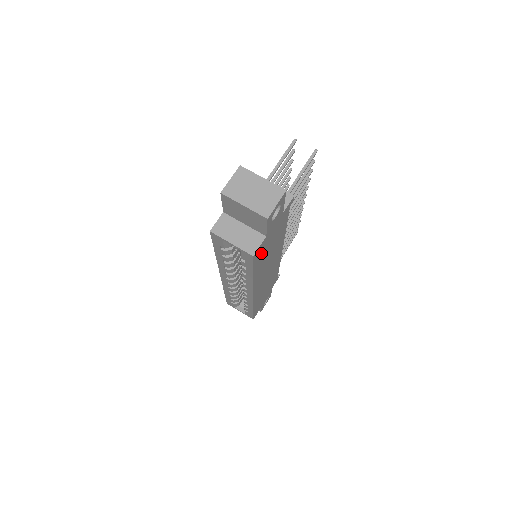
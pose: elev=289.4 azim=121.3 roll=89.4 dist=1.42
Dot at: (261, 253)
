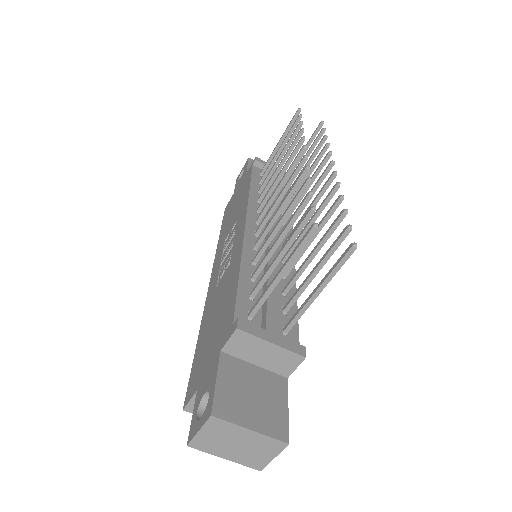
Dot at: occluded
